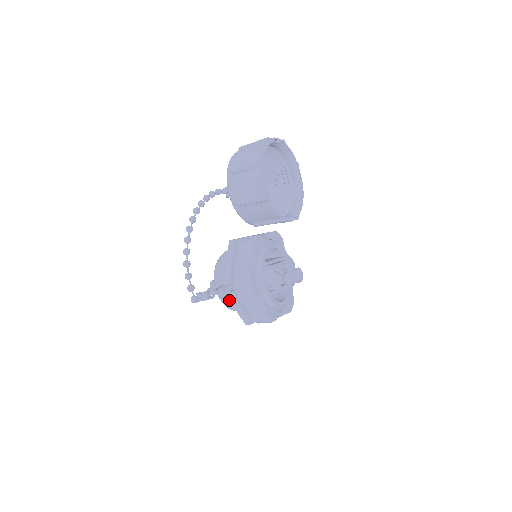
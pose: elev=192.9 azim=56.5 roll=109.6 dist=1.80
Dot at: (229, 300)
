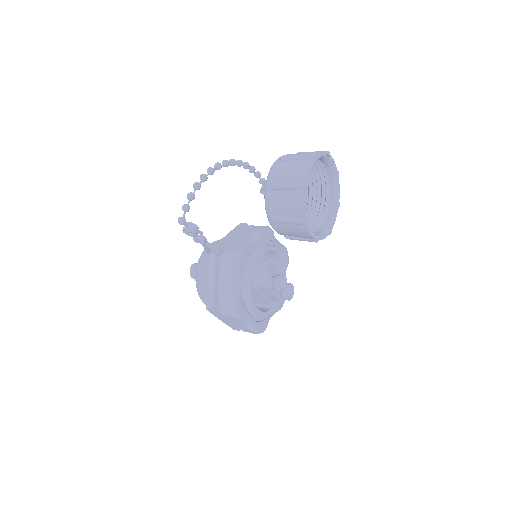
Dot at: (205, 277)
